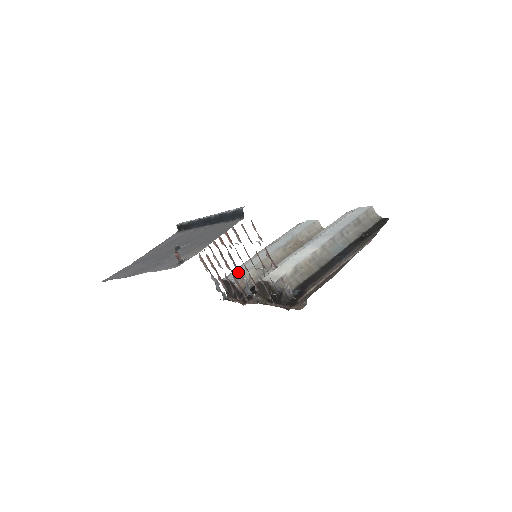
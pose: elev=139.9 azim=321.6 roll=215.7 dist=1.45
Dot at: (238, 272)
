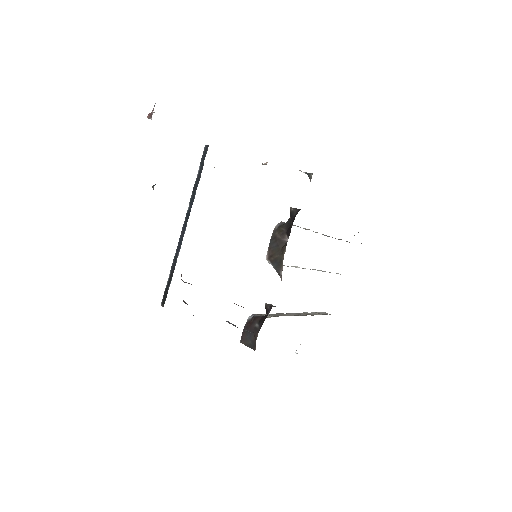
Dot at: occluded
